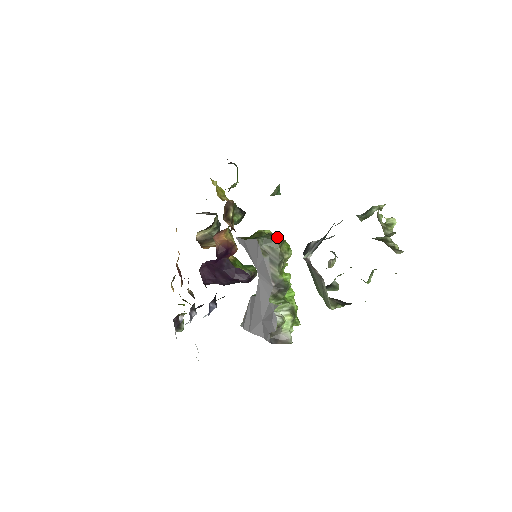
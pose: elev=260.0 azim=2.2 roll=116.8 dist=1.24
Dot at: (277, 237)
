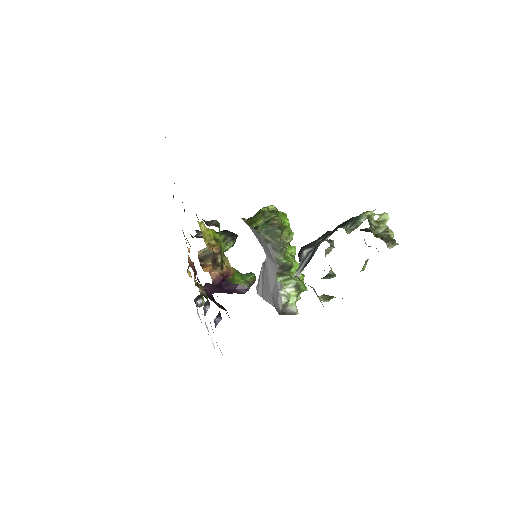
Dot at: (277, 227)
